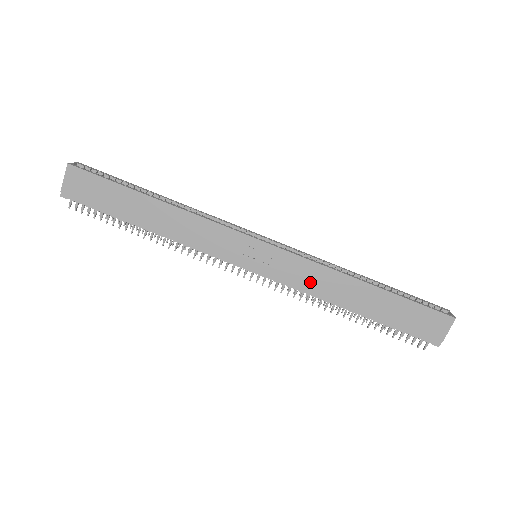
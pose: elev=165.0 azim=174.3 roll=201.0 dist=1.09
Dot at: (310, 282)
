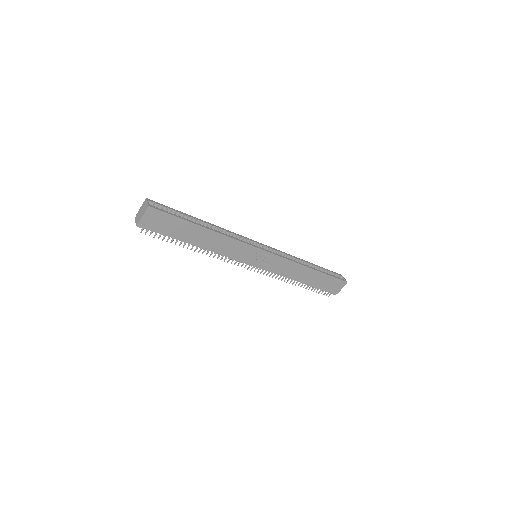
Dot at: (285, 270)
